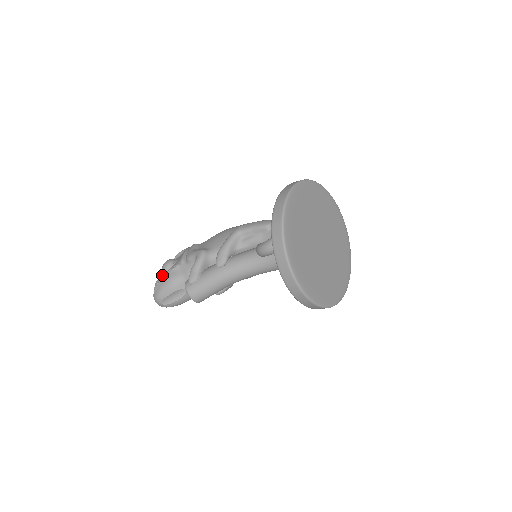
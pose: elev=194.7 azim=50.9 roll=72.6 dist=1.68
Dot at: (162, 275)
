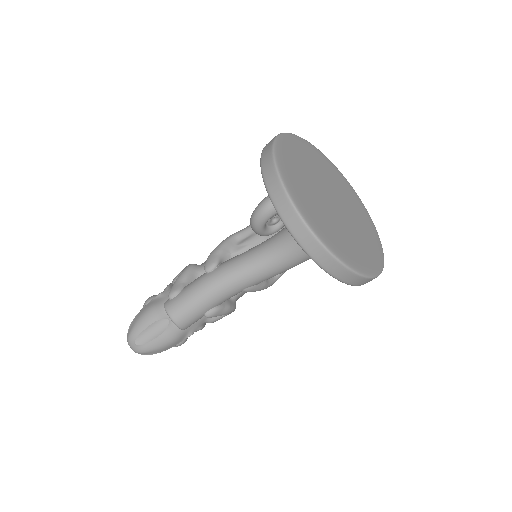
Dot at: occluded
